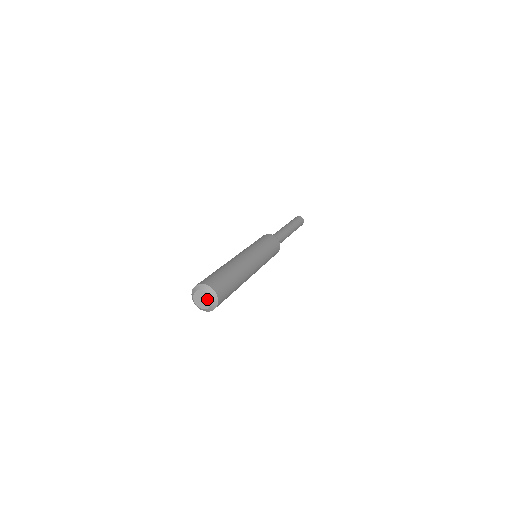
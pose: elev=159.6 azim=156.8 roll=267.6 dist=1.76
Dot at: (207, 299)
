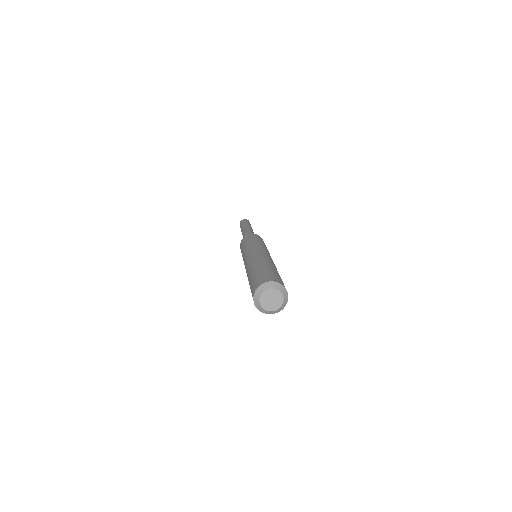
Dot at: (278, 297)
